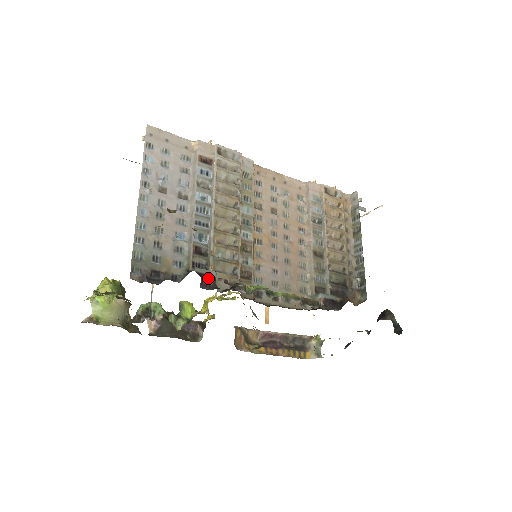
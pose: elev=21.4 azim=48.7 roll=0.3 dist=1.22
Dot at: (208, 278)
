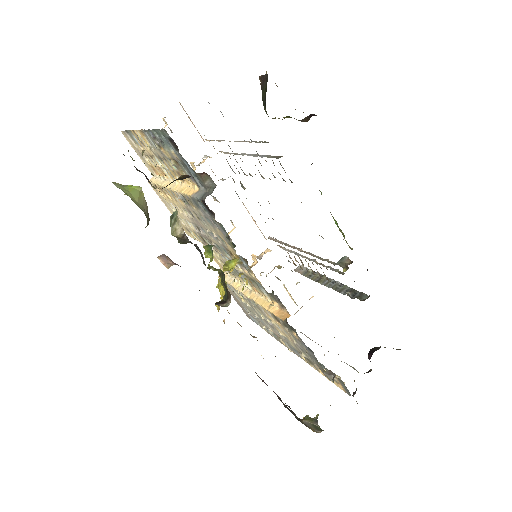
Dot at: occluded
